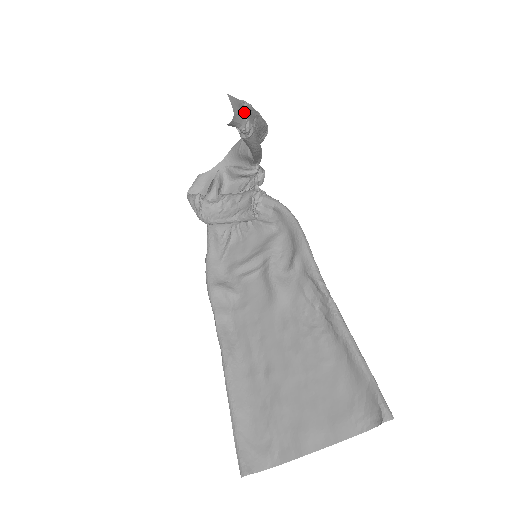
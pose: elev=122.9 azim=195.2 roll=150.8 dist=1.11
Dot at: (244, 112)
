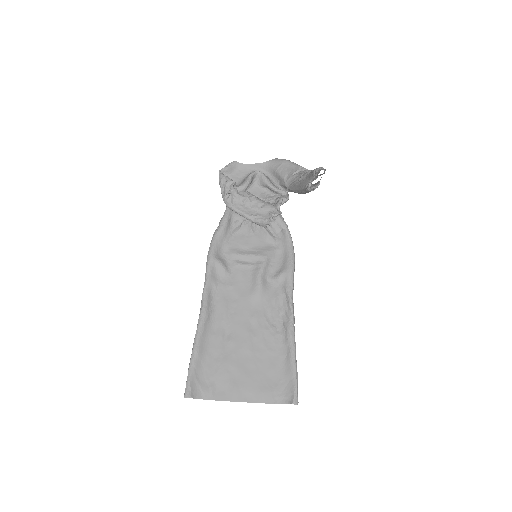
Dot at: occluded
